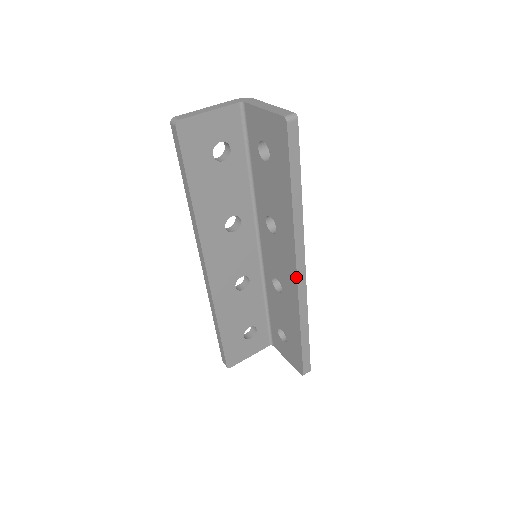
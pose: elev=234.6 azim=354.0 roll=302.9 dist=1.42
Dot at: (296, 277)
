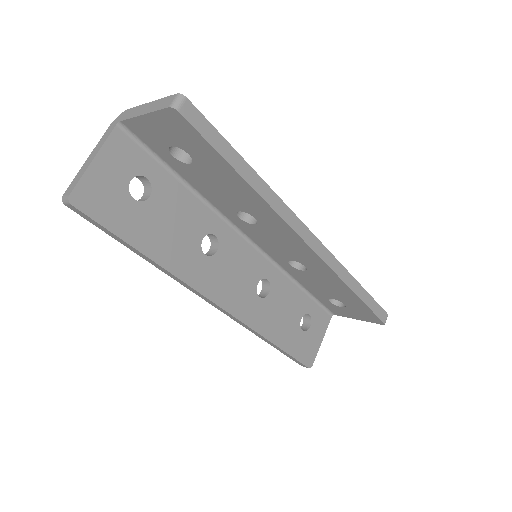
Dot at: (310, 249)
